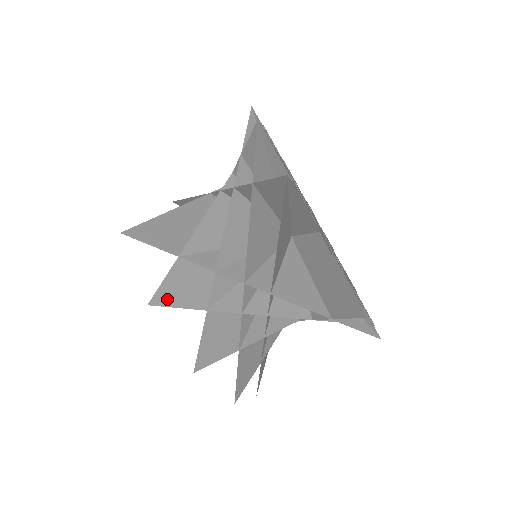
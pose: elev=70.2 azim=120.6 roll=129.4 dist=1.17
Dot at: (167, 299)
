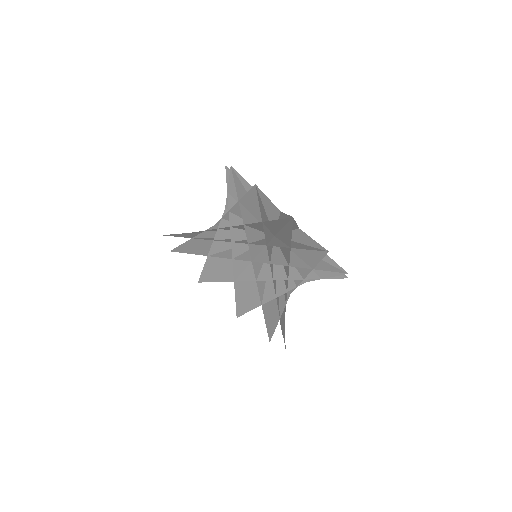
Dot at: (182, 250)
